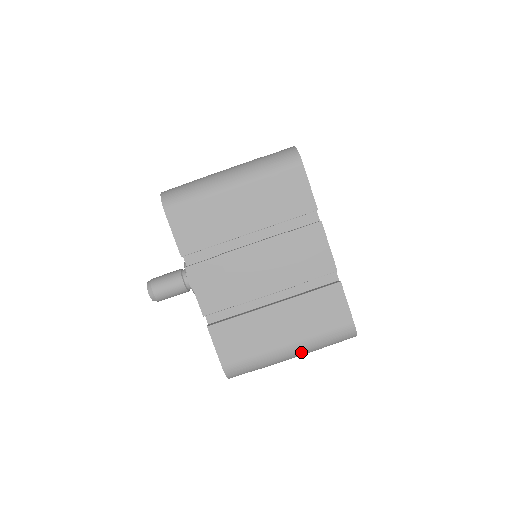
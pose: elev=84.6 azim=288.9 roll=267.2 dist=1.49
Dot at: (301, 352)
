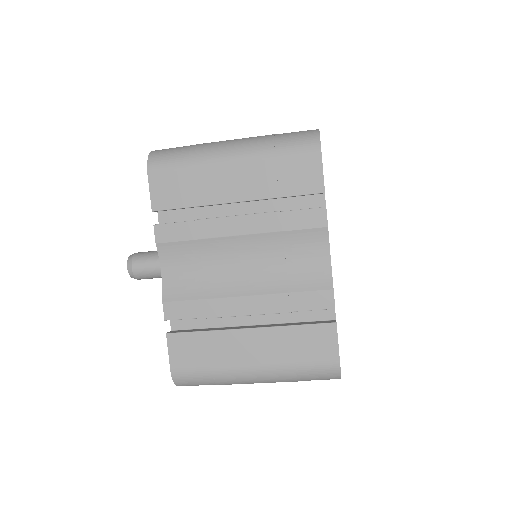
Dot at: occluded
